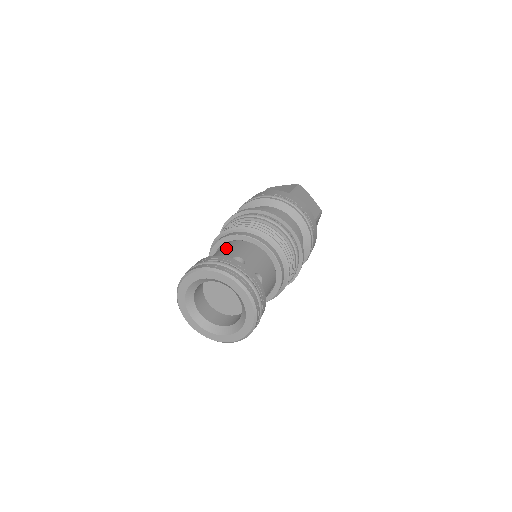
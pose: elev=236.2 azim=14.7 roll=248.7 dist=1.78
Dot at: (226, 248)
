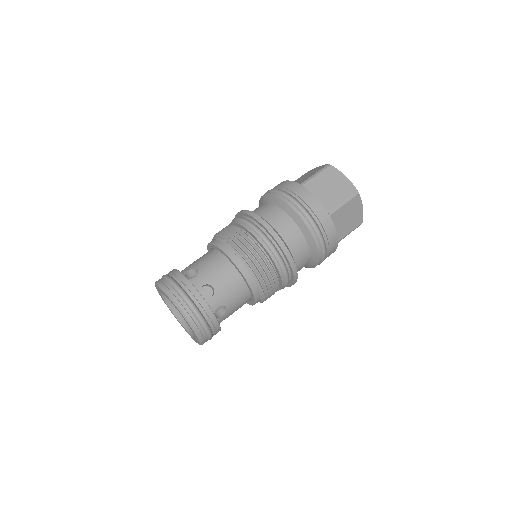
Dot at: (200, 257)
